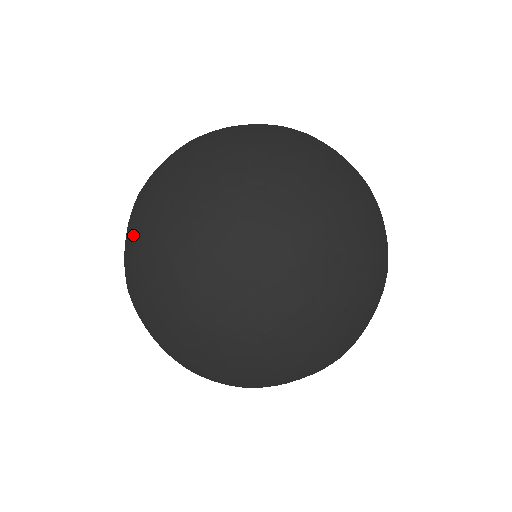
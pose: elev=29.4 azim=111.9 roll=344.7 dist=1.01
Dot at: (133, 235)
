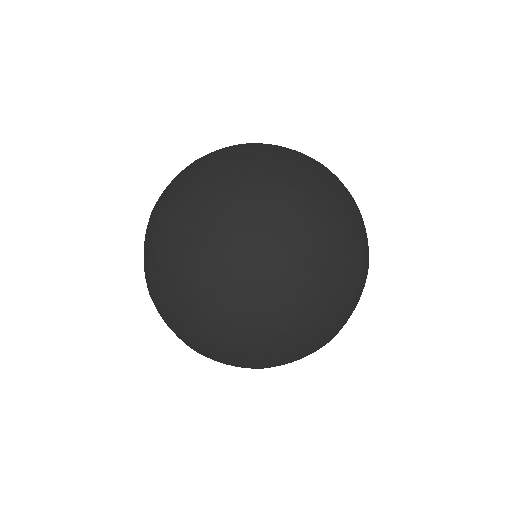
Dot at: (154, 256)
